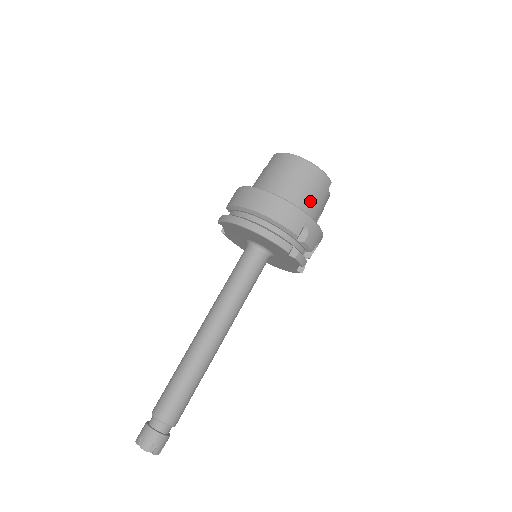
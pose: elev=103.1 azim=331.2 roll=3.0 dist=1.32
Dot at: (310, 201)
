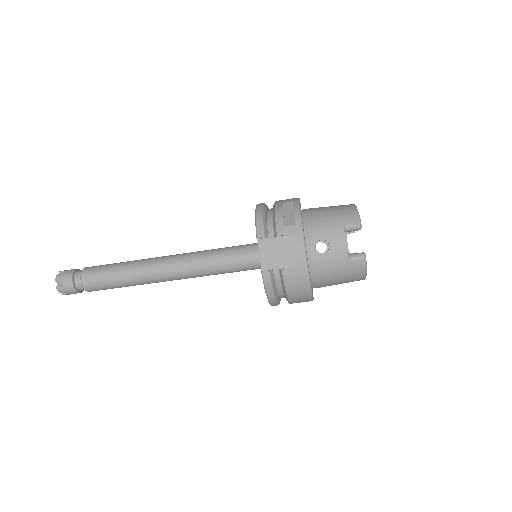
Dot at: occluded
